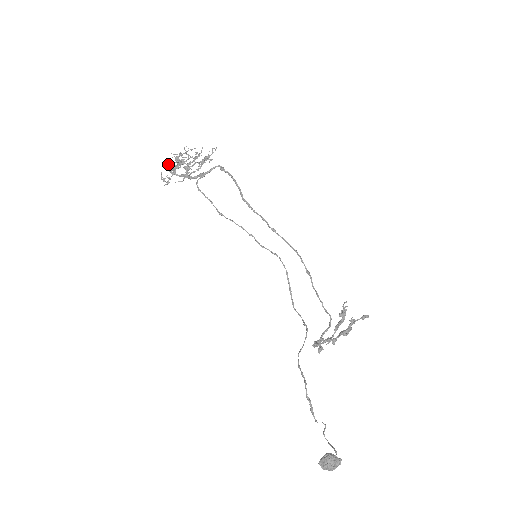
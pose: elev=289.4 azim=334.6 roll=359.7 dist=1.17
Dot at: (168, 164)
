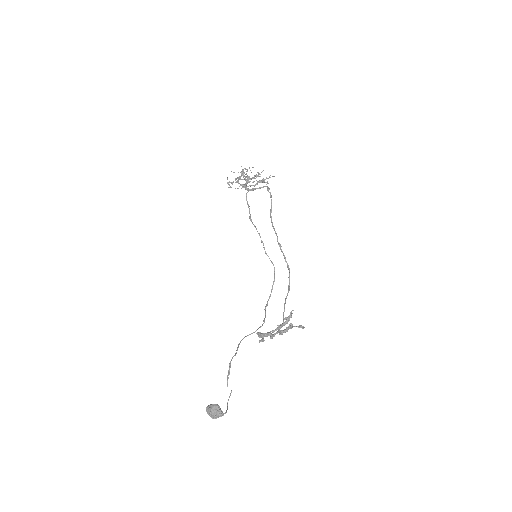
Dot at: occluded
